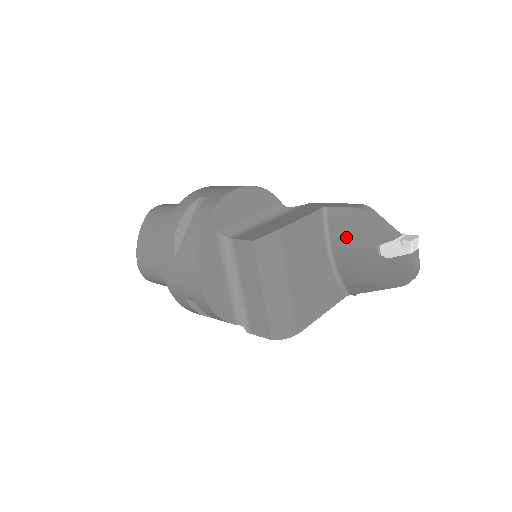
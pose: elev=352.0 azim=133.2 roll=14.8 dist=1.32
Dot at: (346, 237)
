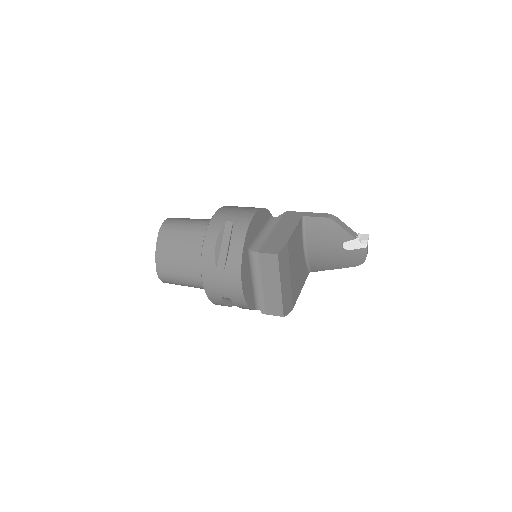
Dot at: (319, 237)
